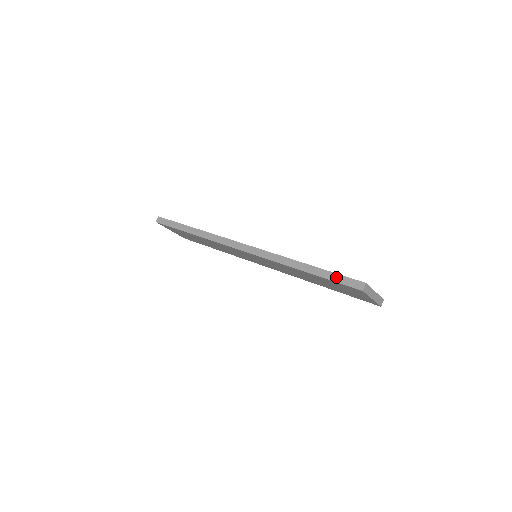
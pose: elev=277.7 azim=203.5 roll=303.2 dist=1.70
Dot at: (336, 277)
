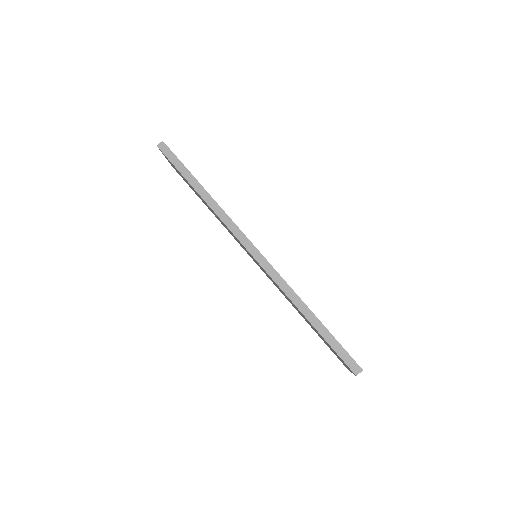
Dot at: (338, 347)
